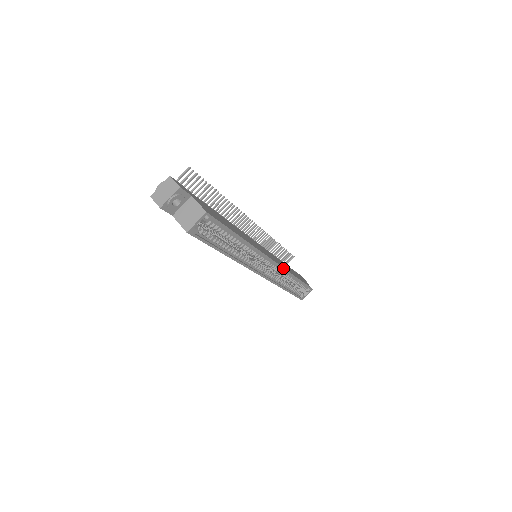
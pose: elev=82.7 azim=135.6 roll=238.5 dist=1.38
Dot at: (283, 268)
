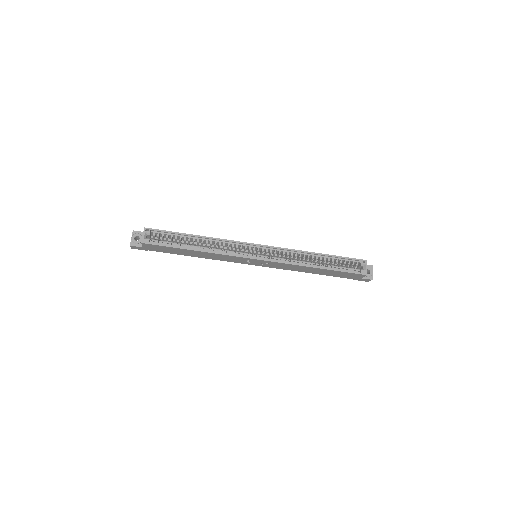
Dot at: (279, 248)
